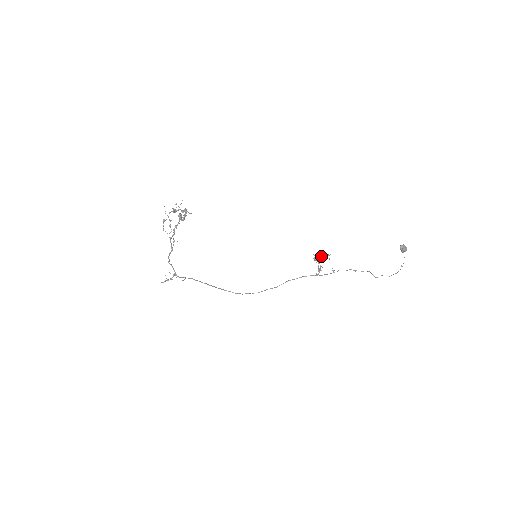
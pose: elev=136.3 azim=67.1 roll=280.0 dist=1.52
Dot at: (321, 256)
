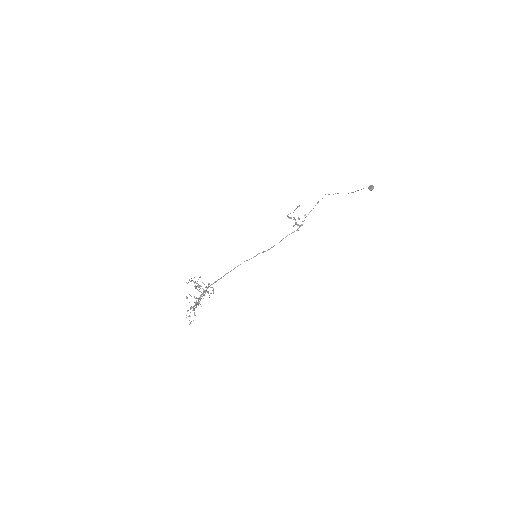
Dot at: (293, 212)
